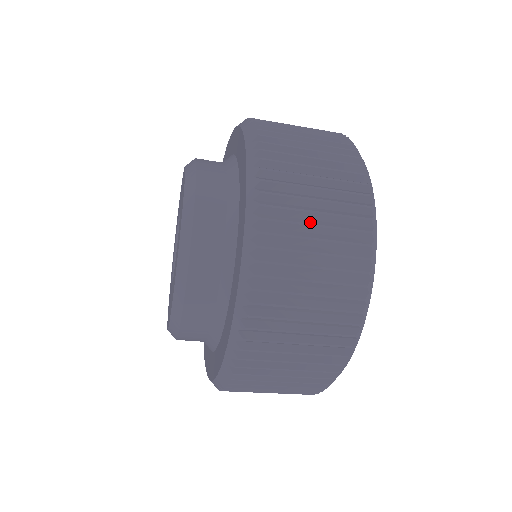
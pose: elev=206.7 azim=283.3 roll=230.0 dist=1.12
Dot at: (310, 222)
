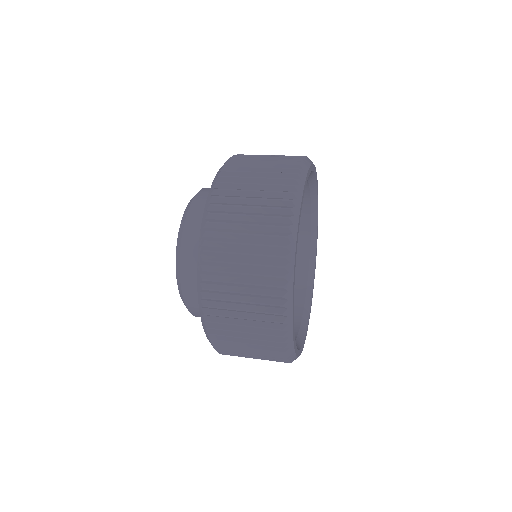
Dot at: (245, 205)
